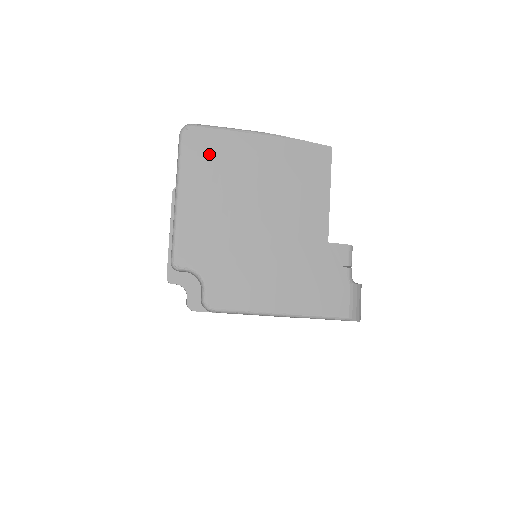
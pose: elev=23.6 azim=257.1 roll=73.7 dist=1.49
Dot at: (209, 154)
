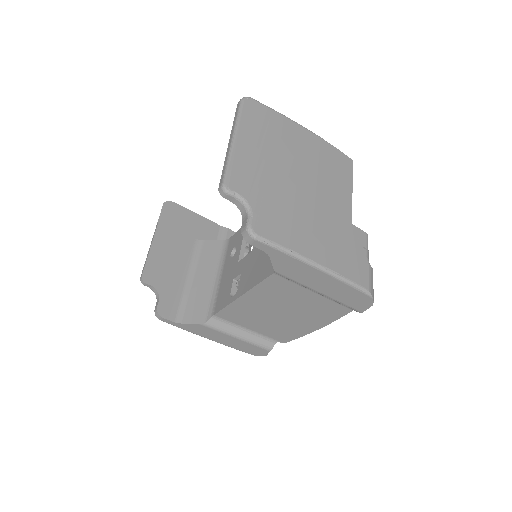
Dot at: (264, 122)
